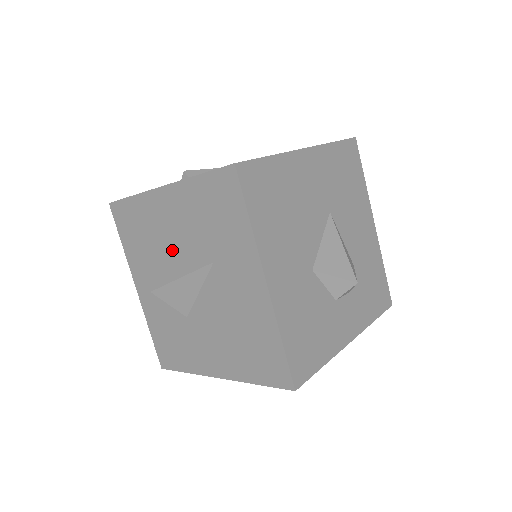
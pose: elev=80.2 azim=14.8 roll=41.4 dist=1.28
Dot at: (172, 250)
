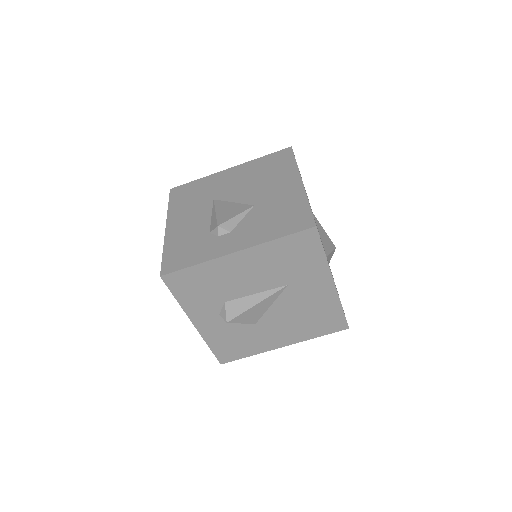
Dot at: (244, 289)
